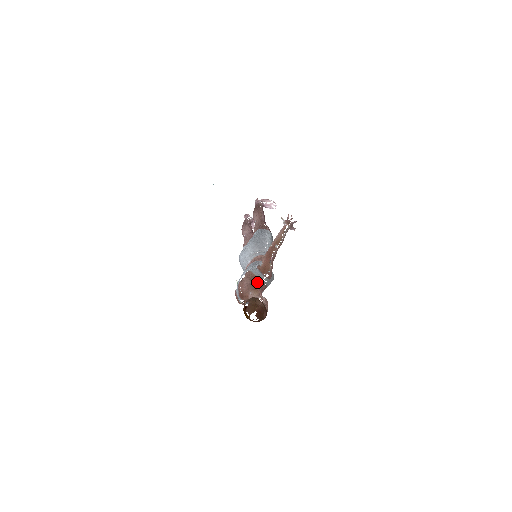
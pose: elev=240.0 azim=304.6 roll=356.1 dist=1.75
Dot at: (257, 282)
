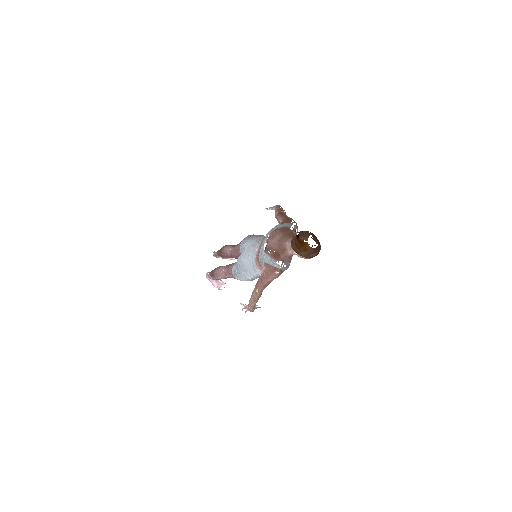
Dot at: (288, 230)
